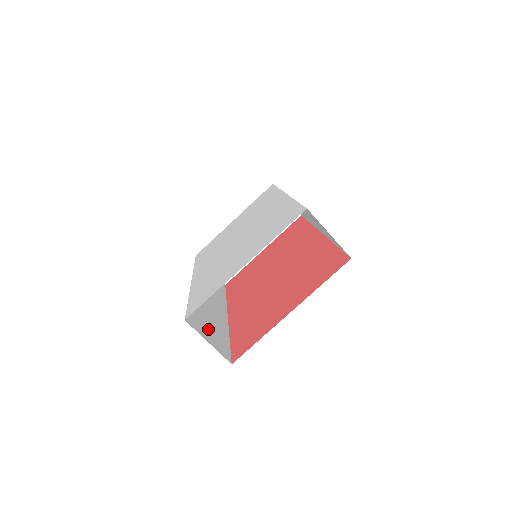
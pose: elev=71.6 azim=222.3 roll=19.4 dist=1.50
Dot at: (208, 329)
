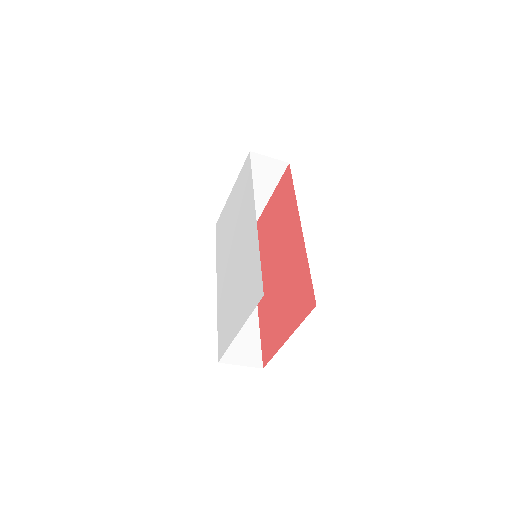
Dot at: (239, 345)
